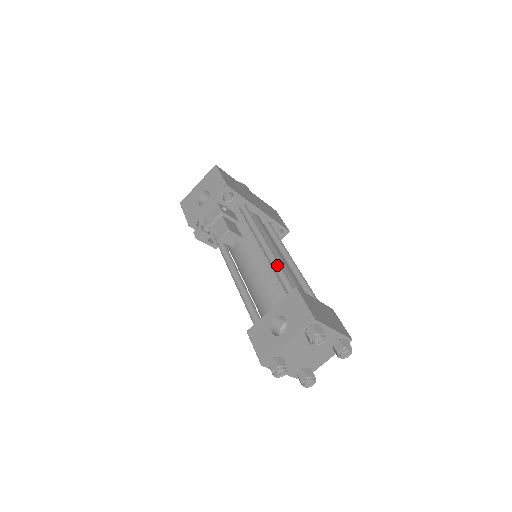
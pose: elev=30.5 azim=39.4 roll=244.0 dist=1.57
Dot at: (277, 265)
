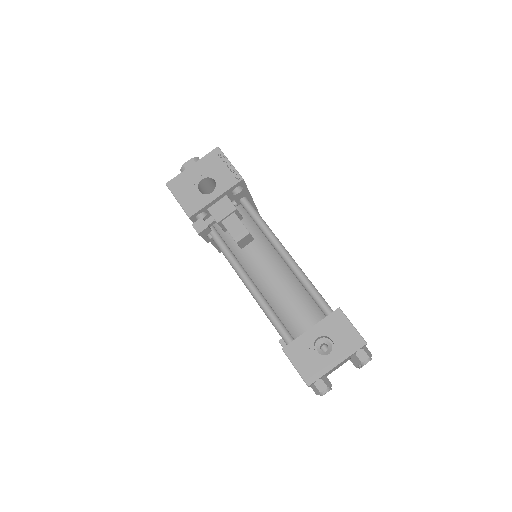
Dot at: (306, 278)
